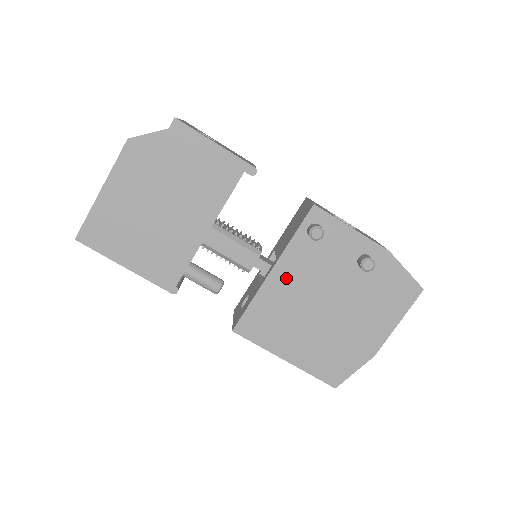
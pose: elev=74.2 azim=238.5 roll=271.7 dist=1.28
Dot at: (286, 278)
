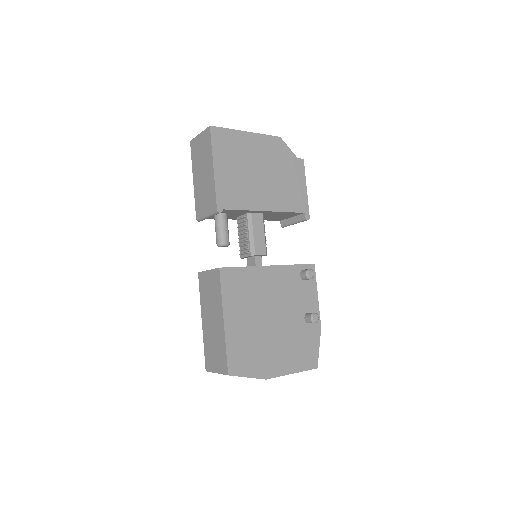
Dot at: (272, 278)
